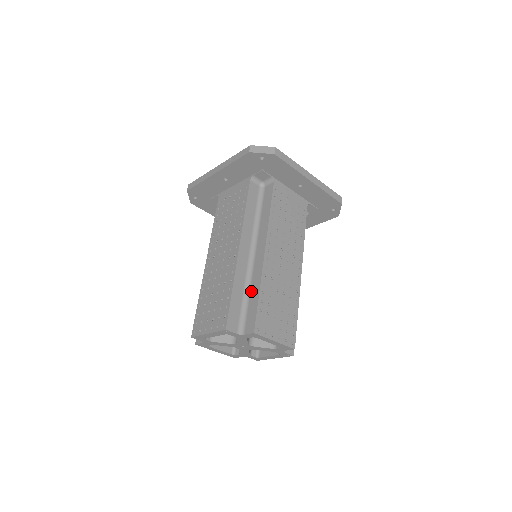
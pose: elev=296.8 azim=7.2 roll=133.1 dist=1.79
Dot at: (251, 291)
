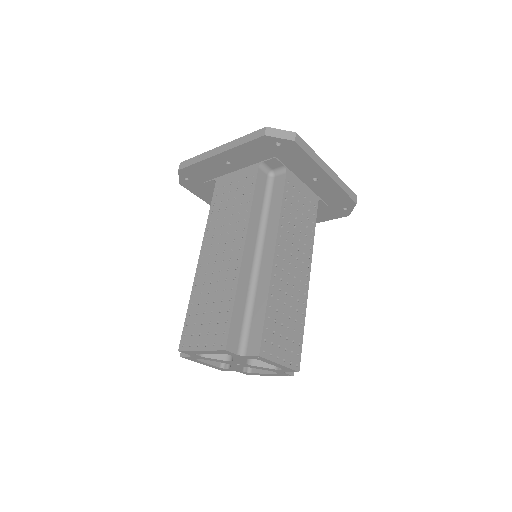
Dot at: (255, 303)
